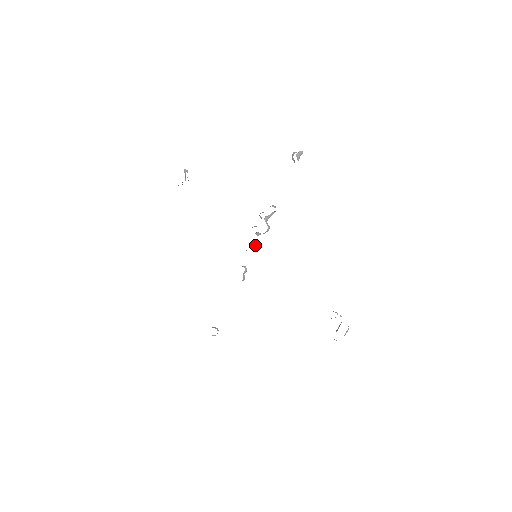
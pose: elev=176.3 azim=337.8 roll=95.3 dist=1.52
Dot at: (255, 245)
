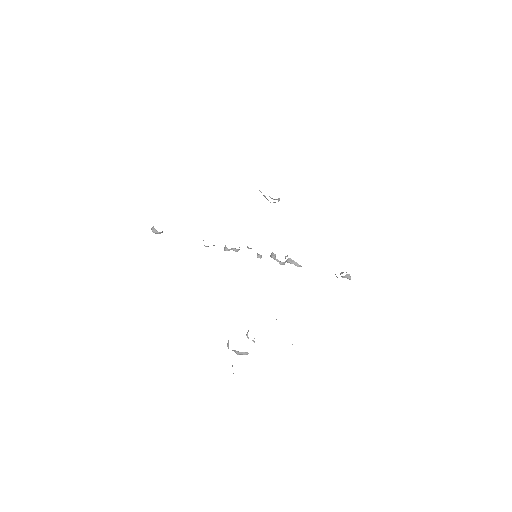
Dot at: occluded
